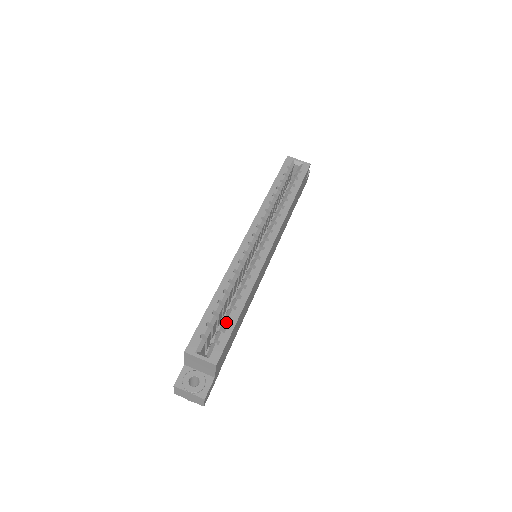
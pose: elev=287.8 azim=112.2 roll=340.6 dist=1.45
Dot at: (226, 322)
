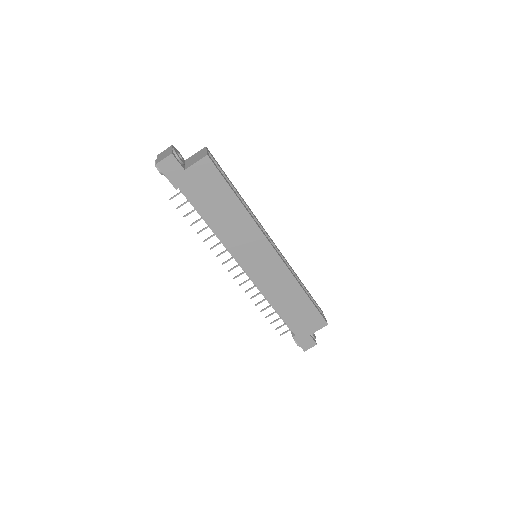
Dot at: occluded
